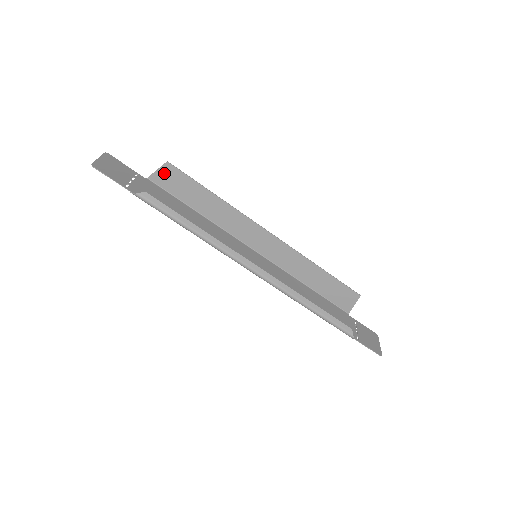
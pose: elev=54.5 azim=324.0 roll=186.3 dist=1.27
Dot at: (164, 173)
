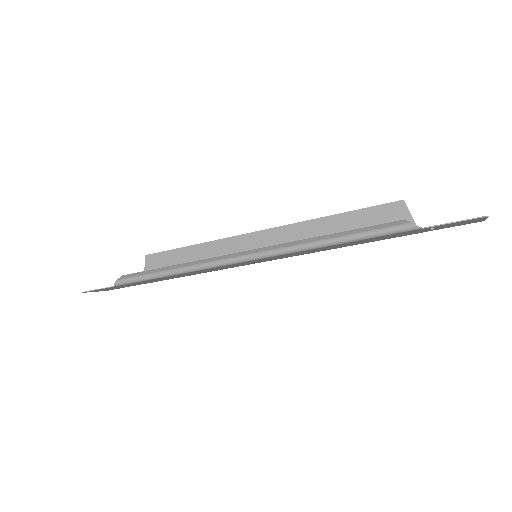
Dot at: (150, 267)
